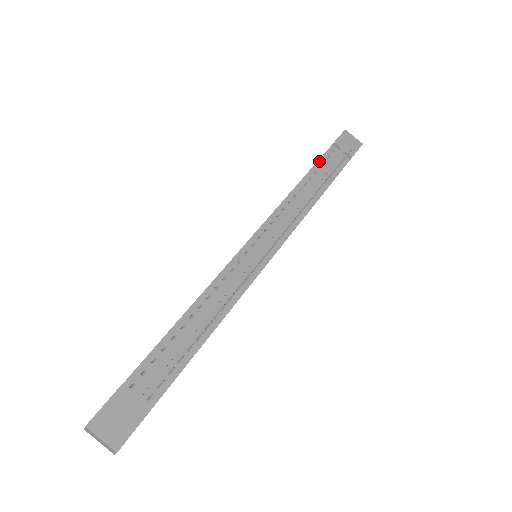
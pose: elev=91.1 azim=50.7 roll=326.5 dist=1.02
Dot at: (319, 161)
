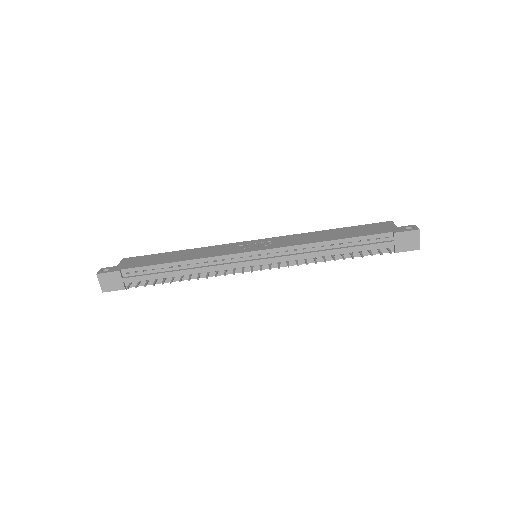
Dot at: (364, 237)
